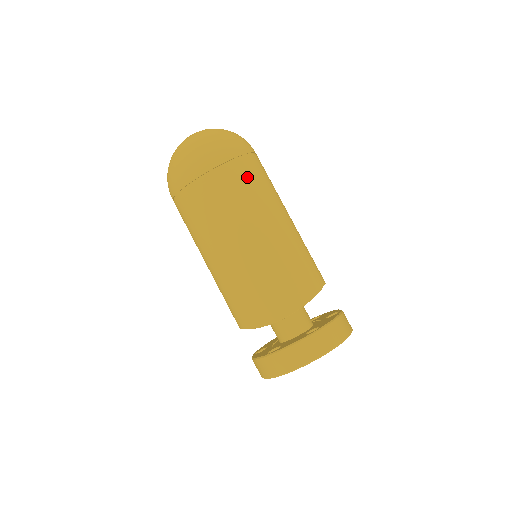
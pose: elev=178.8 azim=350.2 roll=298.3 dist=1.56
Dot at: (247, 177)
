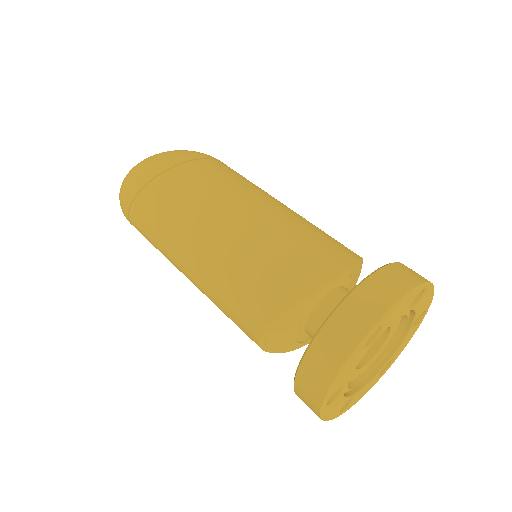
Dot at: (229, 170)
